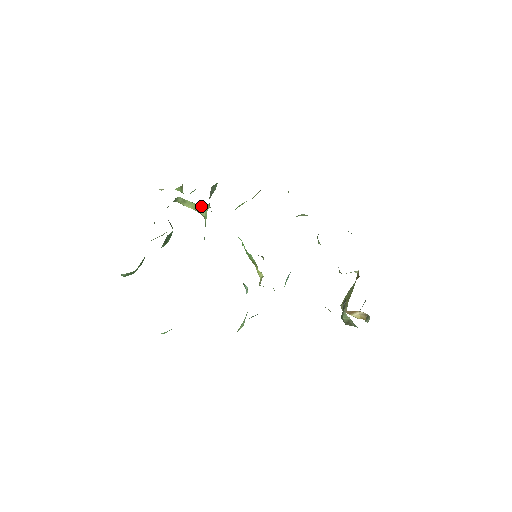
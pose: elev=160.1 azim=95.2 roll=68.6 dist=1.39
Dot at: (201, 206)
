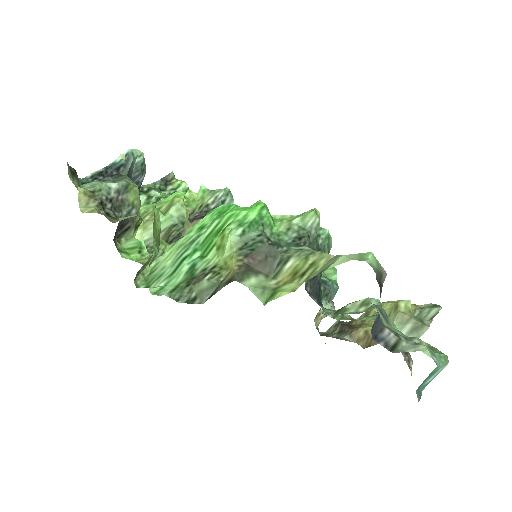
Dot at: occluded
